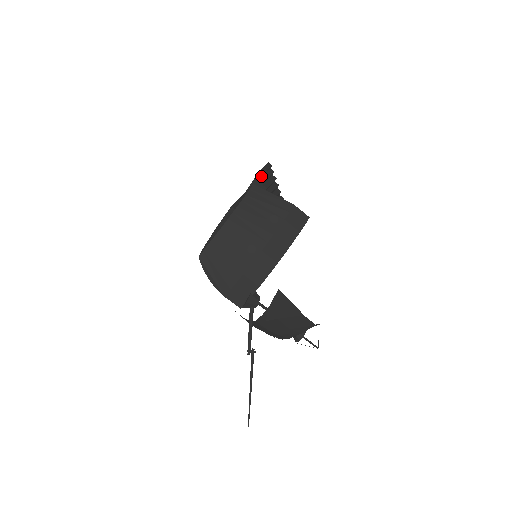
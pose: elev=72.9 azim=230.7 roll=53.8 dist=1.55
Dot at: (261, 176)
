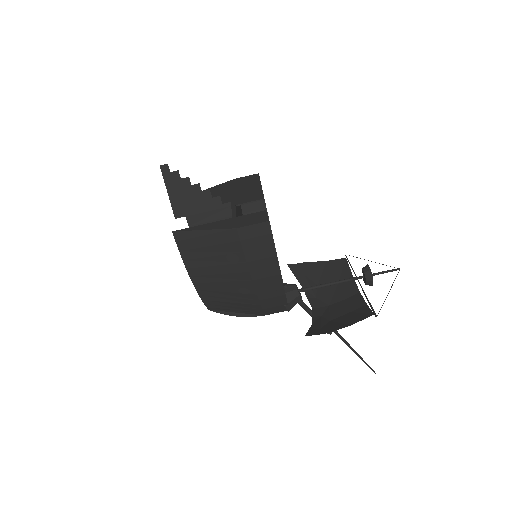
Dot at: (167, 167)
